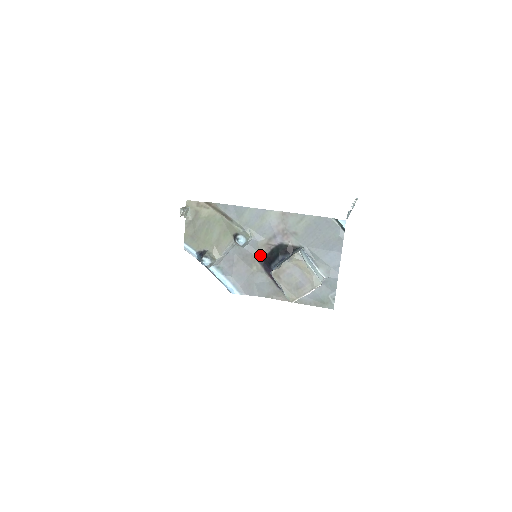
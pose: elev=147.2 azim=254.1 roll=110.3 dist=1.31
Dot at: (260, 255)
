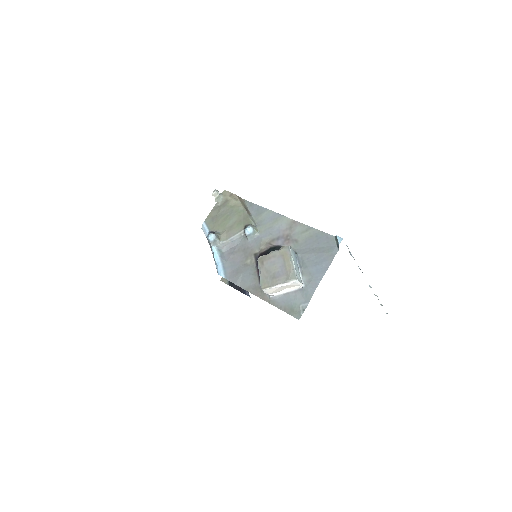
Dot at: (259, 251)
